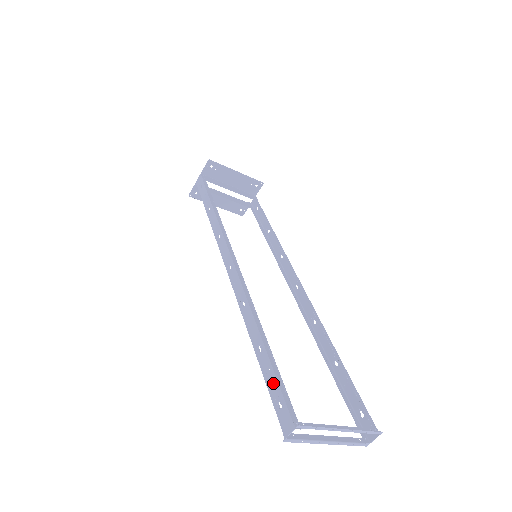
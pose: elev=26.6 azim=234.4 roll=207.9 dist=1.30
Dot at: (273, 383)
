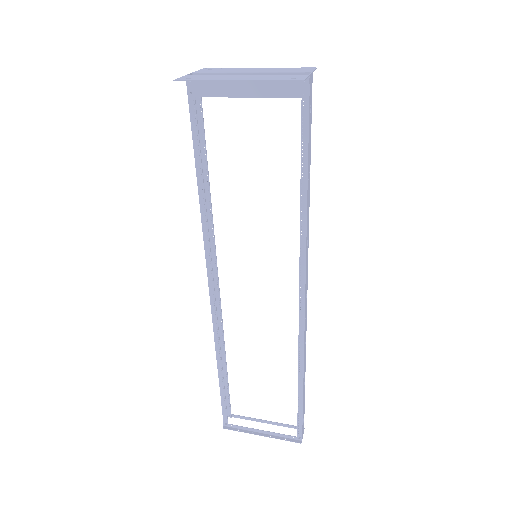
Dot at: (222, 396)
